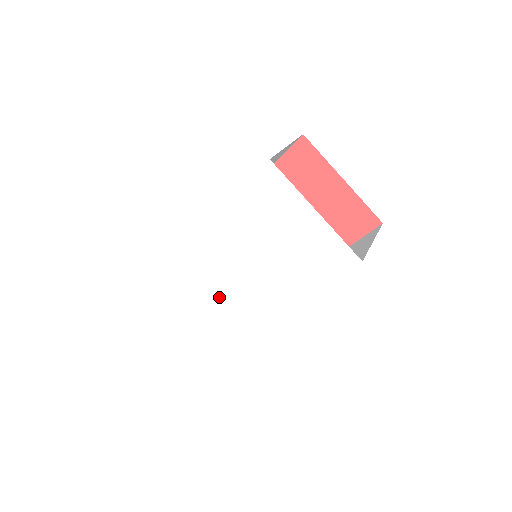
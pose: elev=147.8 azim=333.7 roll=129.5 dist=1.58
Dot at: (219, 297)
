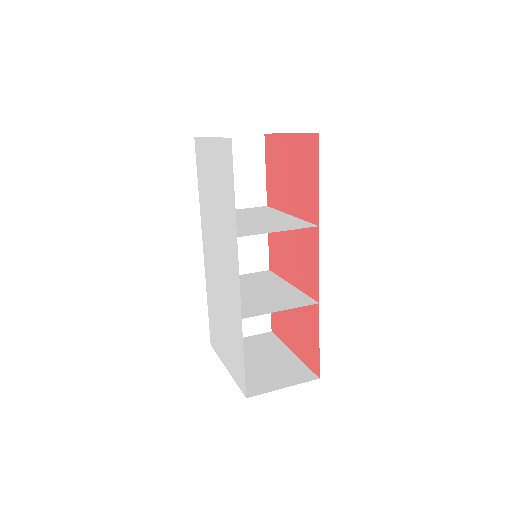
Dot at: (224, 307)
